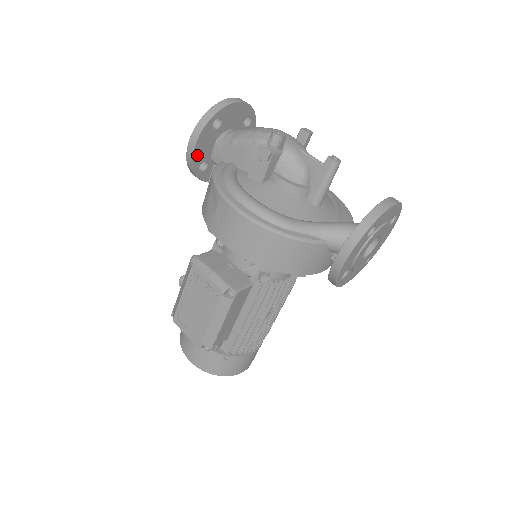
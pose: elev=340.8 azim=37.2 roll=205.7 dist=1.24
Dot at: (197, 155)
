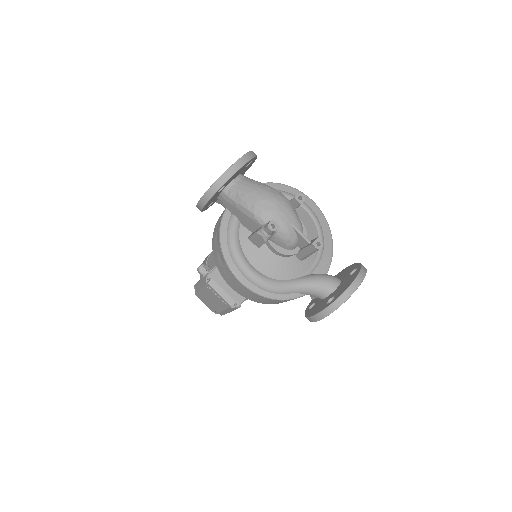
Dot at: (205, 207)
